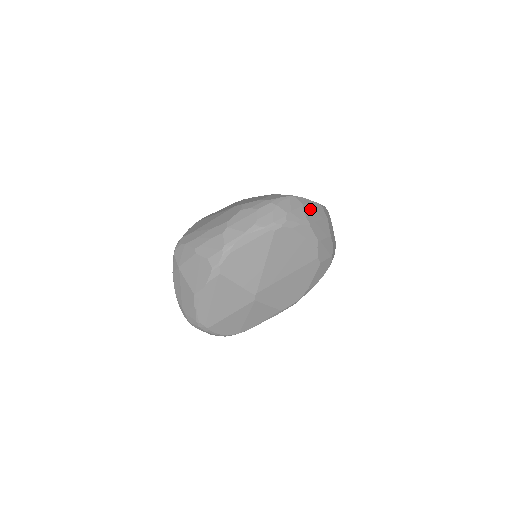
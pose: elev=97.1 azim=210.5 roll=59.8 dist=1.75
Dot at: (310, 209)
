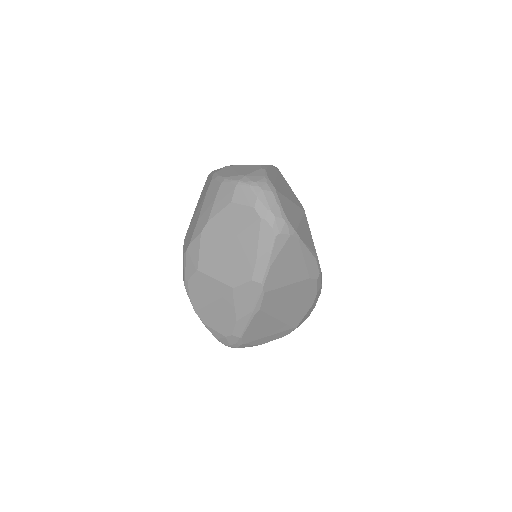
Dot at: occluded
